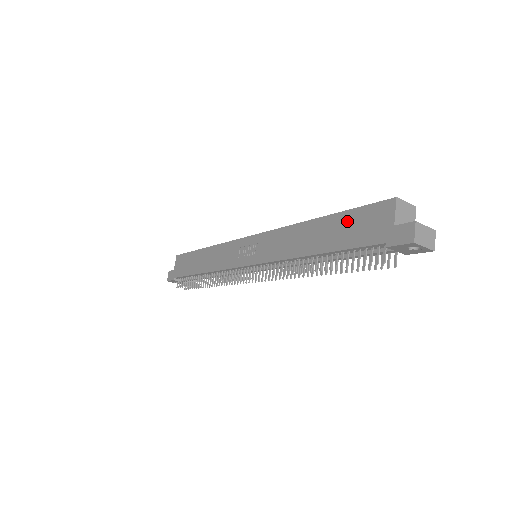
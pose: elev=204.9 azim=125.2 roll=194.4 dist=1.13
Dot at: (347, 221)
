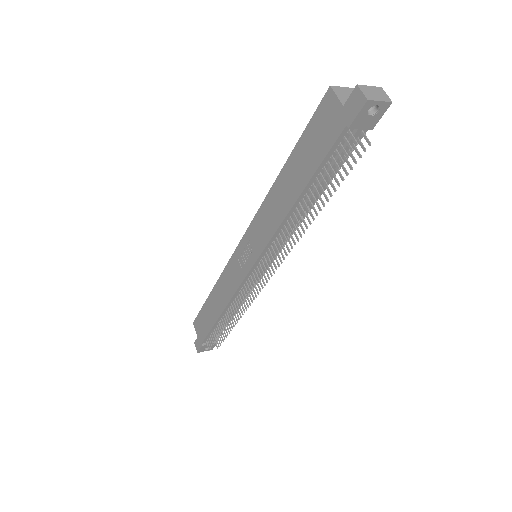
Dot at: (306, 144)
